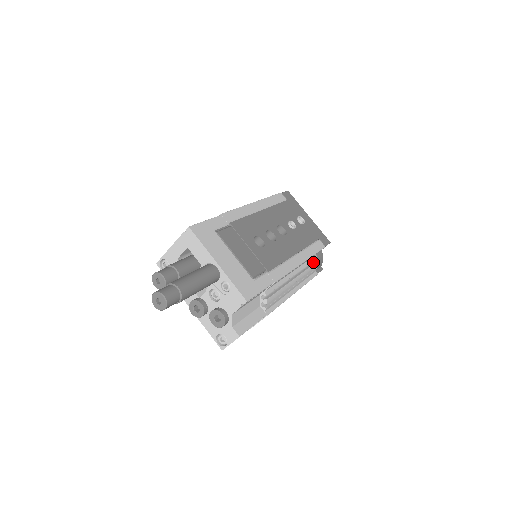
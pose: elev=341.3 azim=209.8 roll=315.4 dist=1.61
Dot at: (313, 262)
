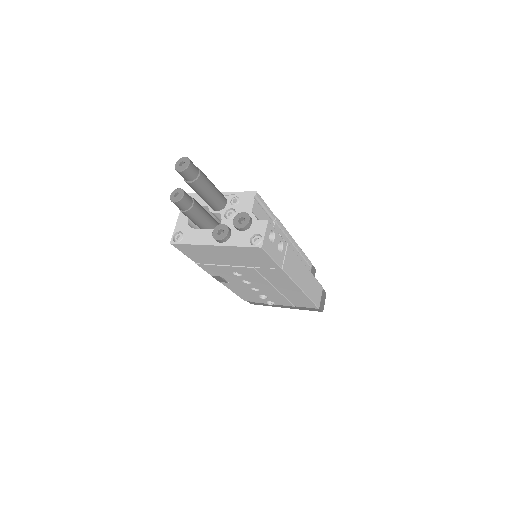
Dot at: occluded
